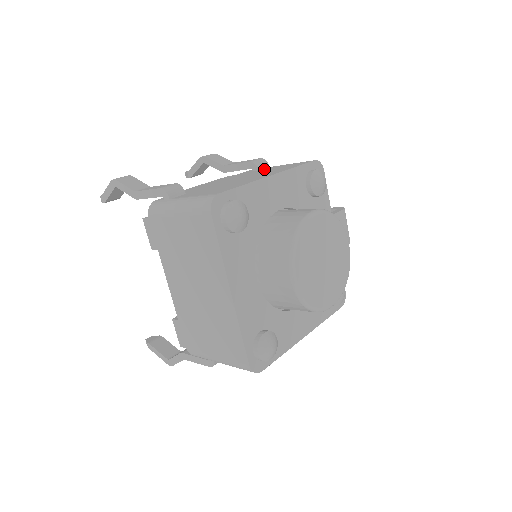
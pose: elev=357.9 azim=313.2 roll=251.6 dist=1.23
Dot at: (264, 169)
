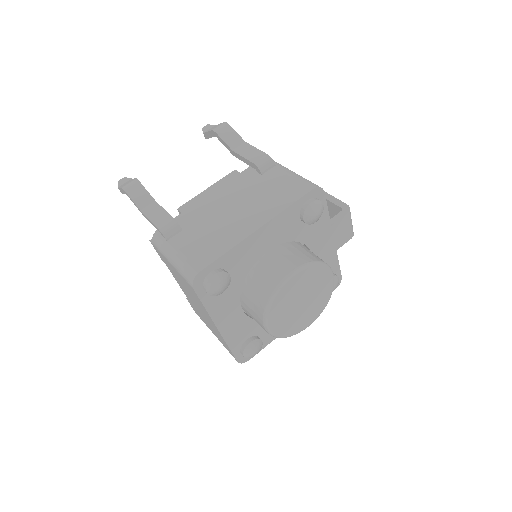
Dot at: (266, 178)
